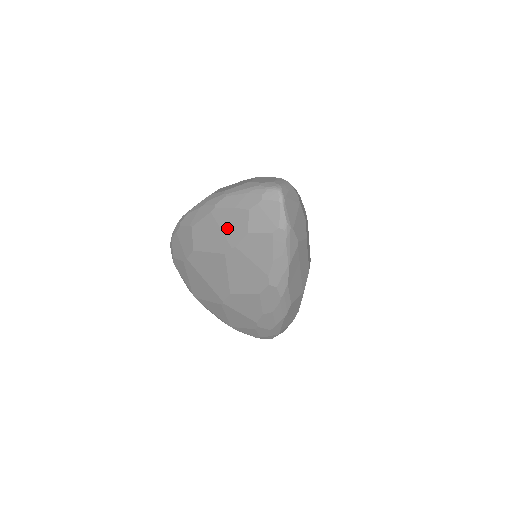
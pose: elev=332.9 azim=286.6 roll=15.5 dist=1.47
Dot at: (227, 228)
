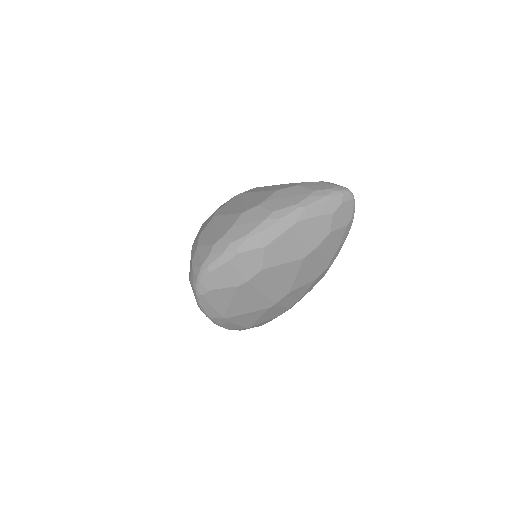
Dot at: (309, 235)
